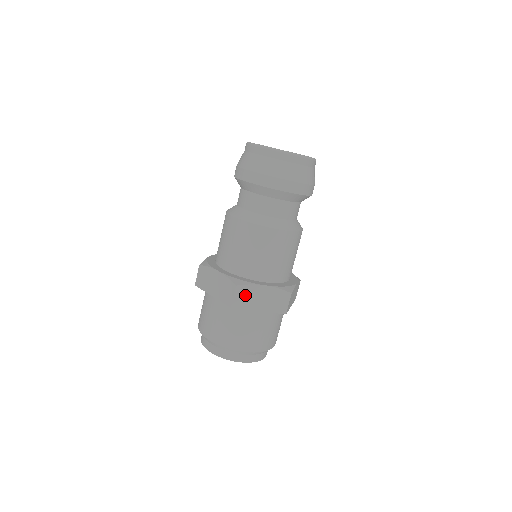
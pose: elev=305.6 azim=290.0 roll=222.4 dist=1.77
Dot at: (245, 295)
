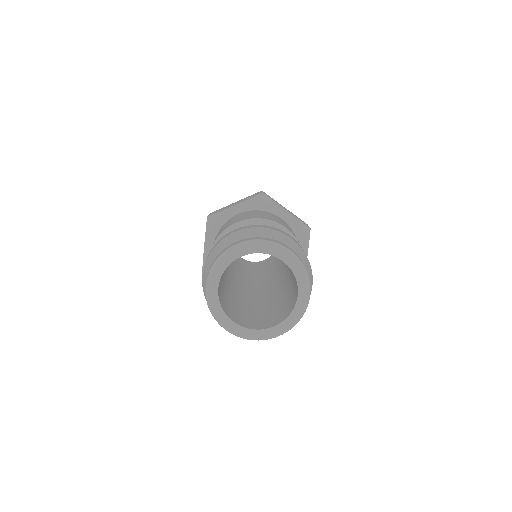
Dot at: occluded
